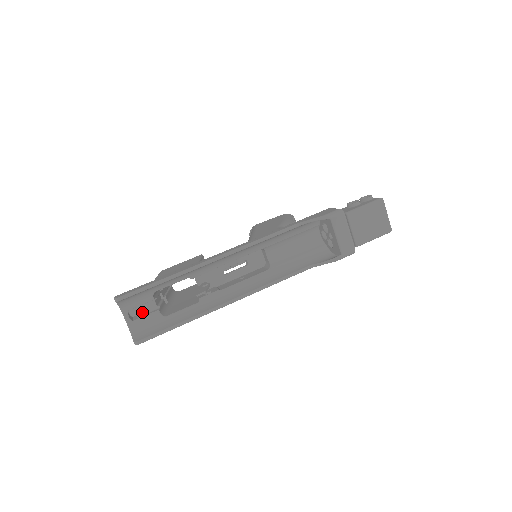
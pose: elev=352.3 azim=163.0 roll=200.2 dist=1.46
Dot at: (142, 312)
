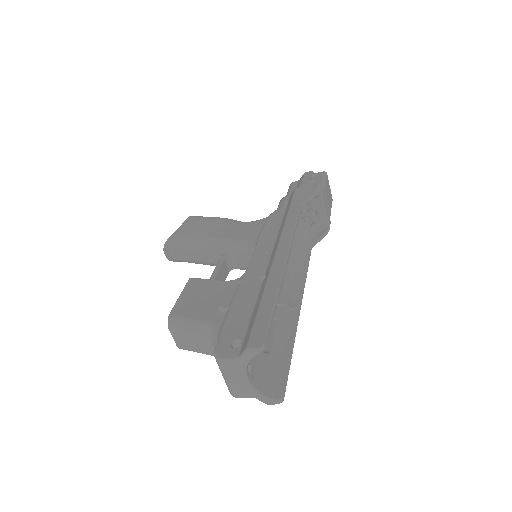
Dot at: occluded
